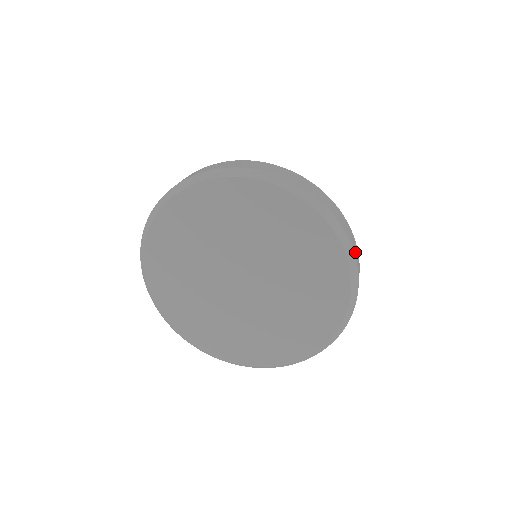
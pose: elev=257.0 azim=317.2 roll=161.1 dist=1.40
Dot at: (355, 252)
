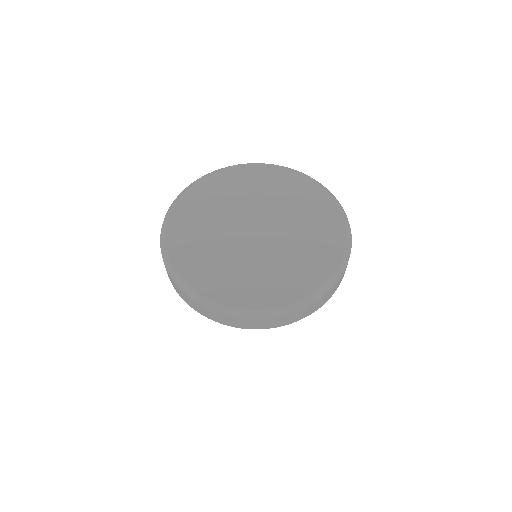
Dot at: occluded
